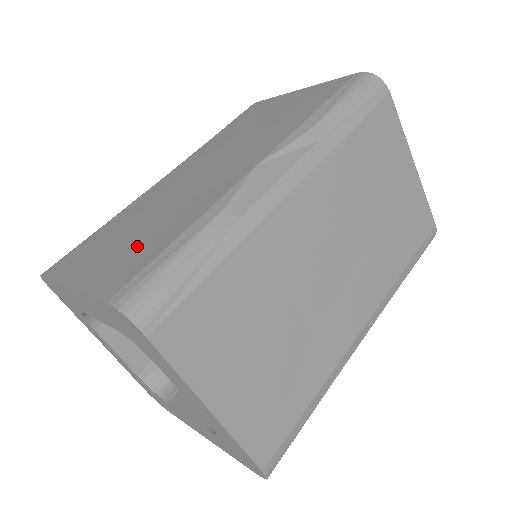
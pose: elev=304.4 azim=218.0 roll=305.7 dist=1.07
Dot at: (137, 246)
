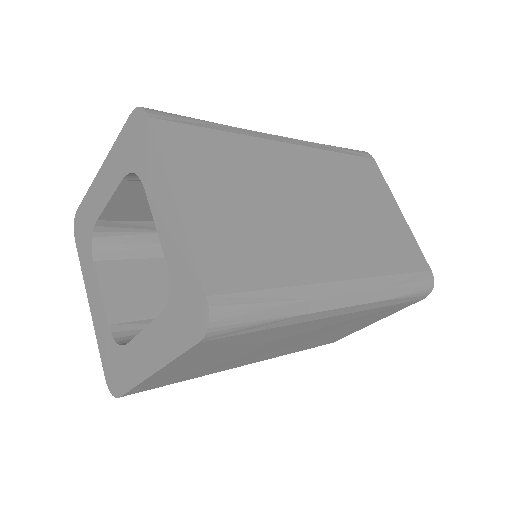
Dot at: occluded
